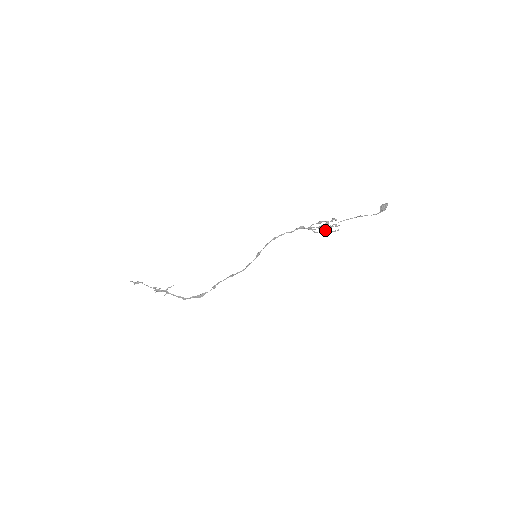
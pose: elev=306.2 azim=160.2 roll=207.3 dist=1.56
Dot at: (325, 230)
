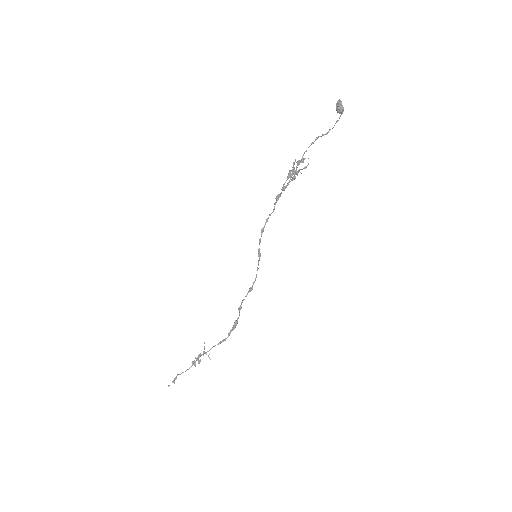
Dot at: occluded
